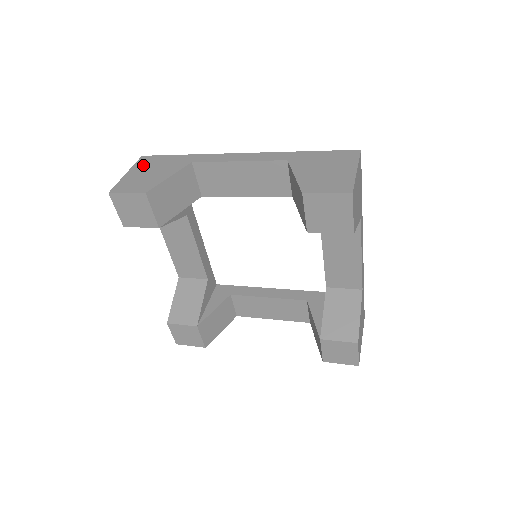
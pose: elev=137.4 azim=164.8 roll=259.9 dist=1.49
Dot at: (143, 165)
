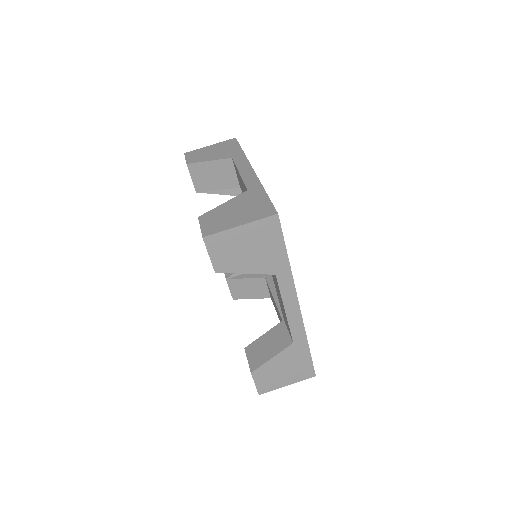
Dot at: (260, 232)
